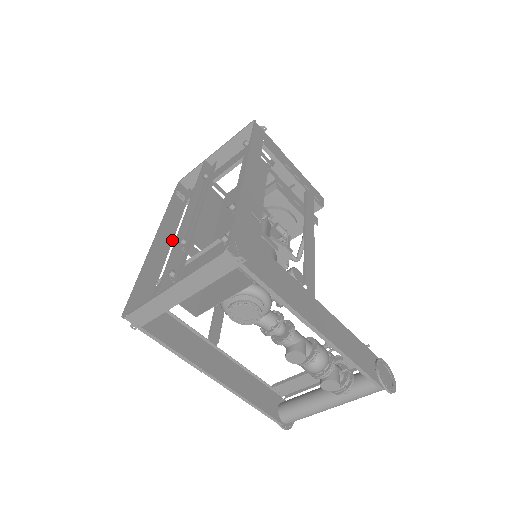
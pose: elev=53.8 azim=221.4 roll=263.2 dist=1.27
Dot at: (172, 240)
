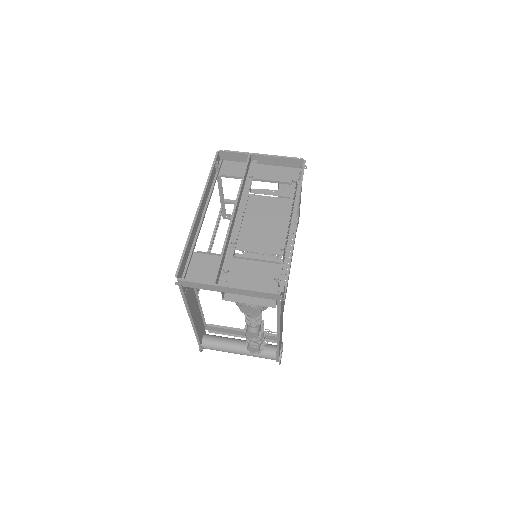
Dot at: occluded
